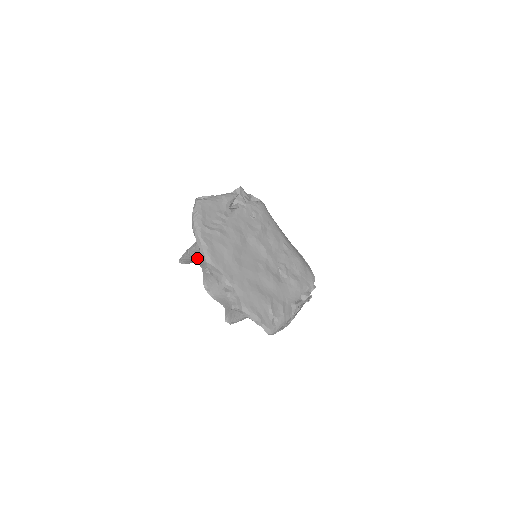
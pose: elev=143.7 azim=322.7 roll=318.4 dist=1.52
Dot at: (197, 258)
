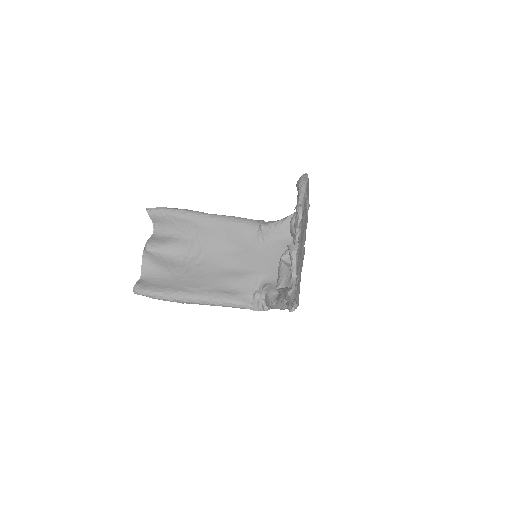
Dot at: (169, 221)
